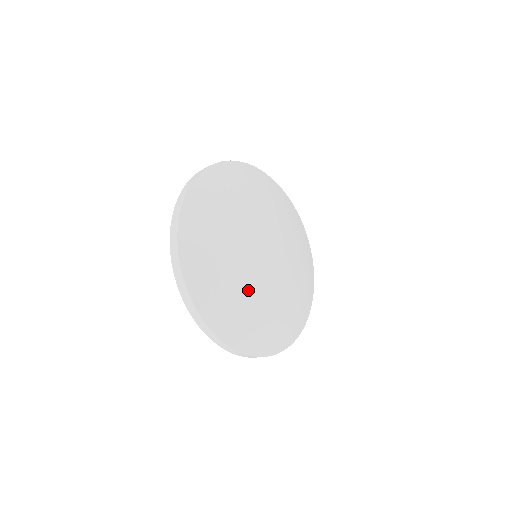
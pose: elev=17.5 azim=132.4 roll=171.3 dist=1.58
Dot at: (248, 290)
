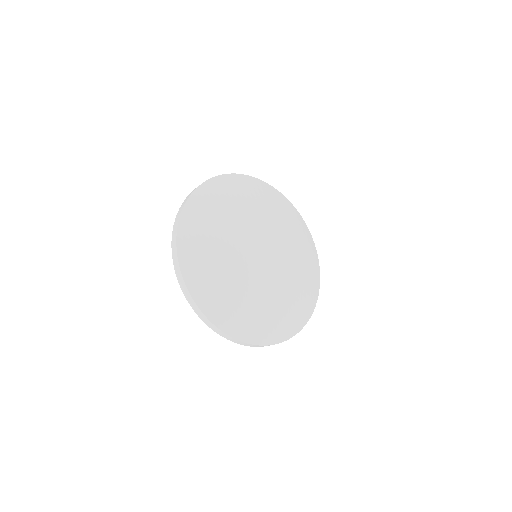
Dot at: (253, 291)
